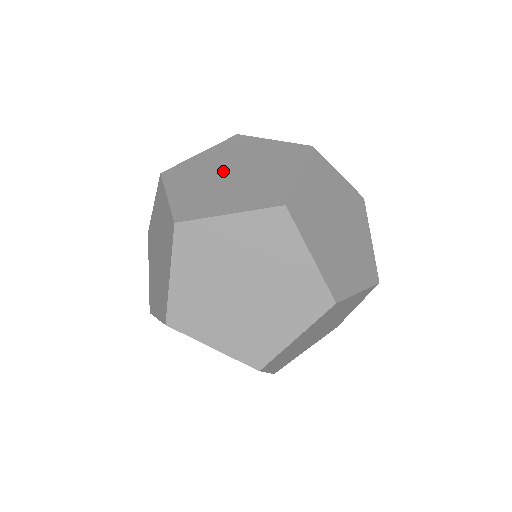
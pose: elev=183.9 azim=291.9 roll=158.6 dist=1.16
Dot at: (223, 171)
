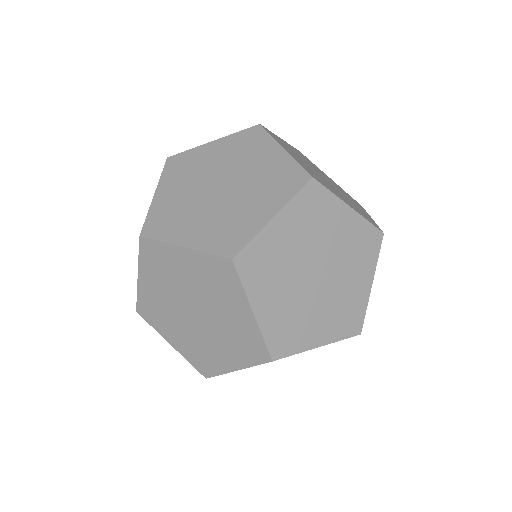
Dot at: (207, 192)
